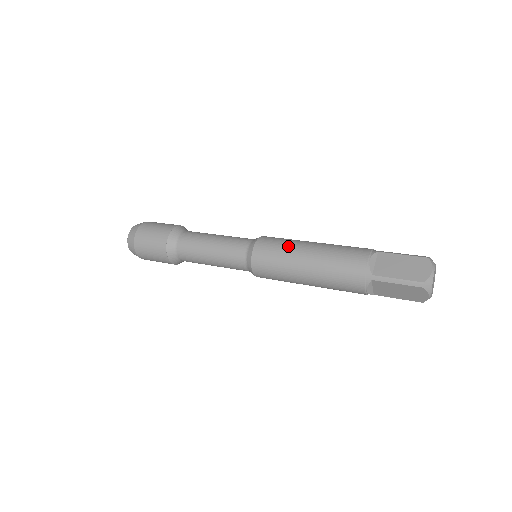
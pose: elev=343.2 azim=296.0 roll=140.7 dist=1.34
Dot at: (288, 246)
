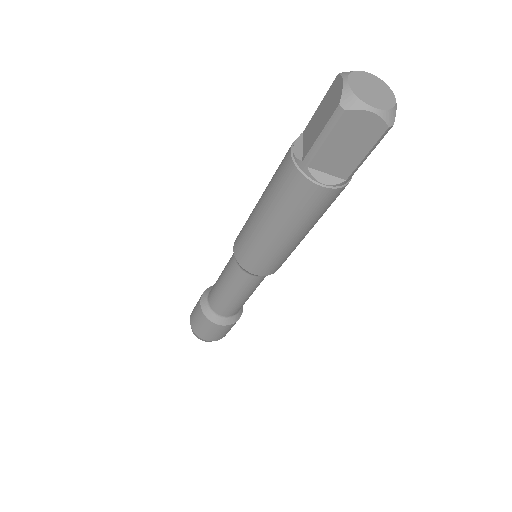
Dot at: (248, 219)
